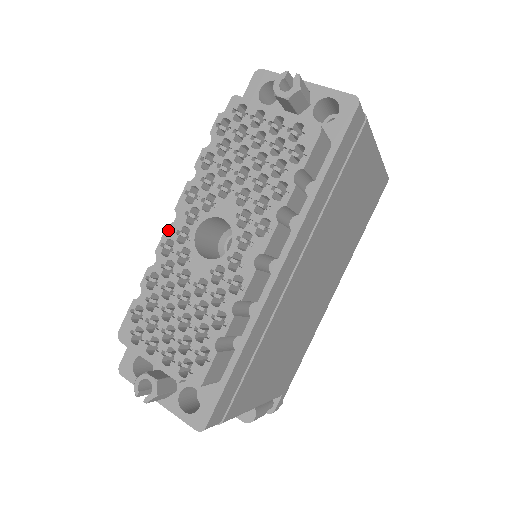
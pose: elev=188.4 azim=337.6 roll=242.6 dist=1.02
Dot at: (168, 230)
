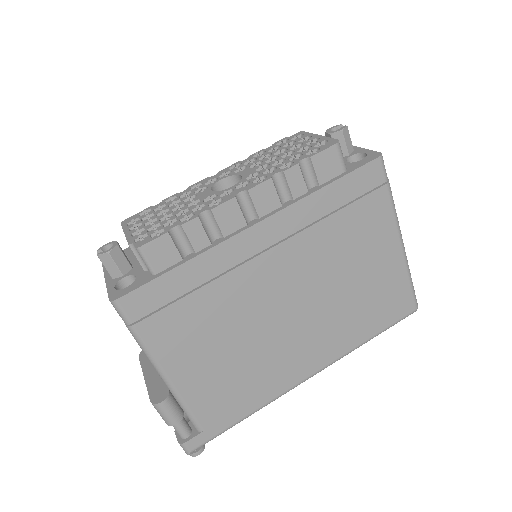
Dot at: (206, 179)
